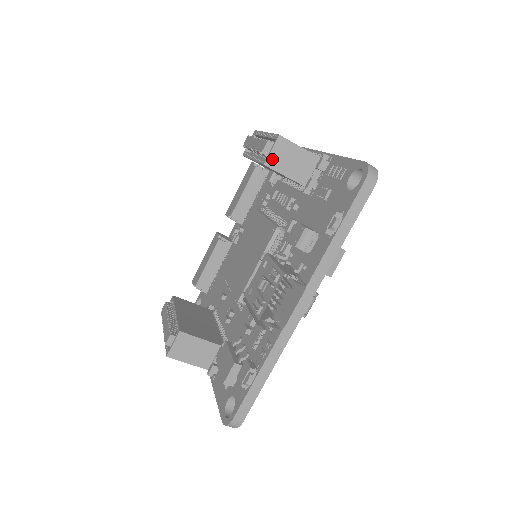
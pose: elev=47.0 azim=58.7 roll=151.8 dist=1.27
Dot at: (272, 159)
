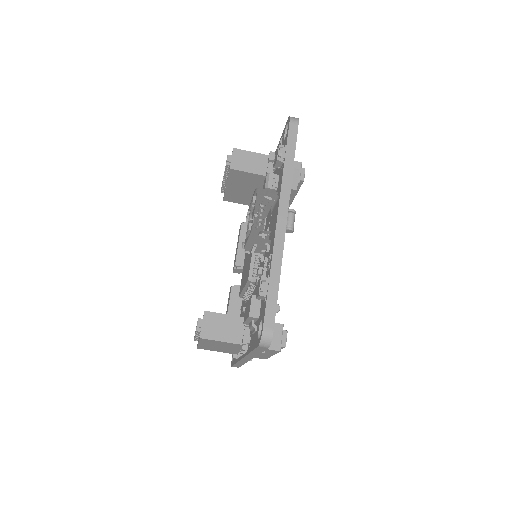
Dot at: (234, 164)
